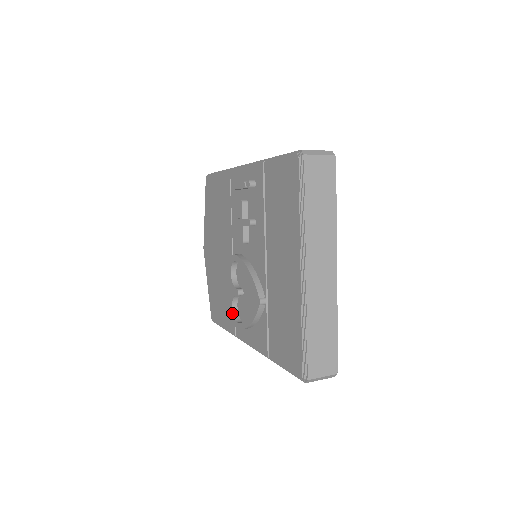
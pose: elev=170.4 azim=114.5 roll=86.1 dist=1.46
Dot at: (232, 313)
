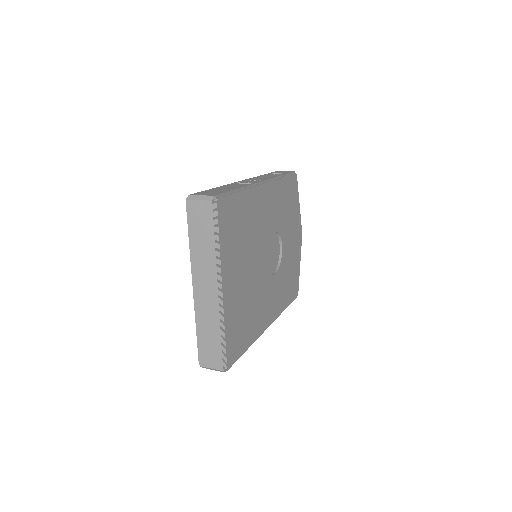
Dot at: occluded
